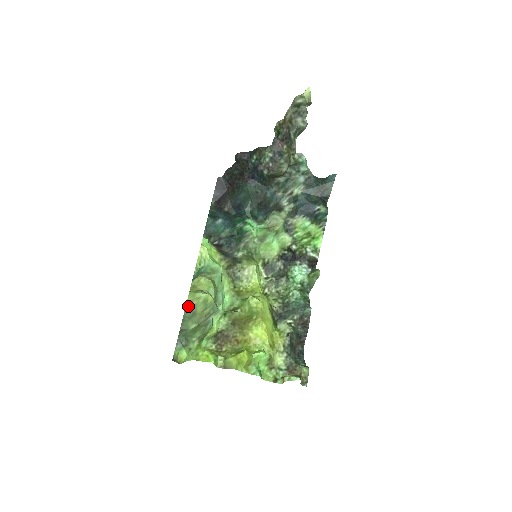
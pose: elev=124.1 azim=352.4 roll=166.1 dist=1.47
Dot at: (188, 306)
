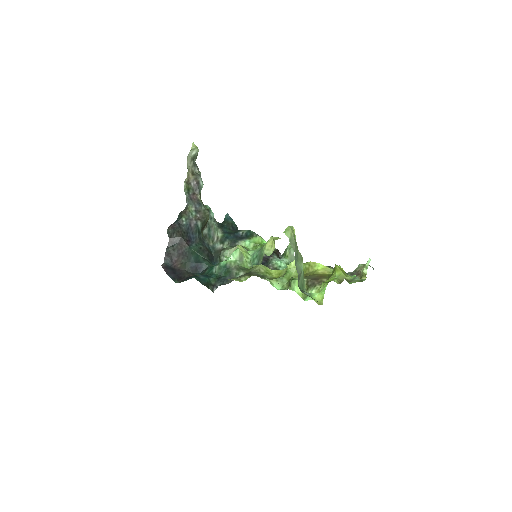
Dot at: (291, 242)
